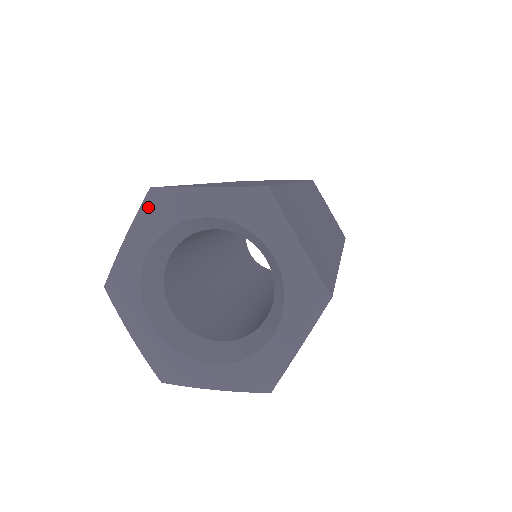
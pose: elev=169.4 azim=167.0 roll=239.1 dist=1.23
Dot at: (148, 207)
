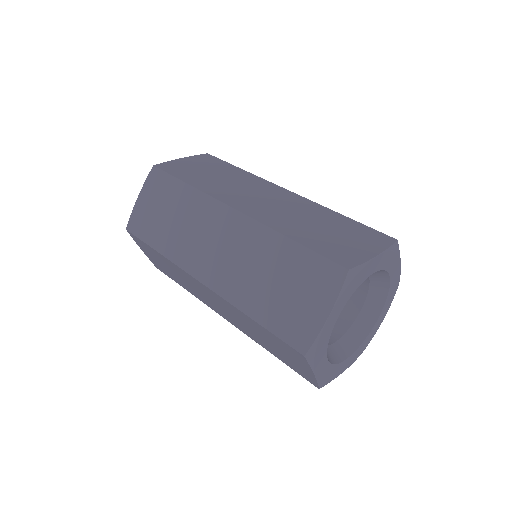
Dot at: (313, 359)
